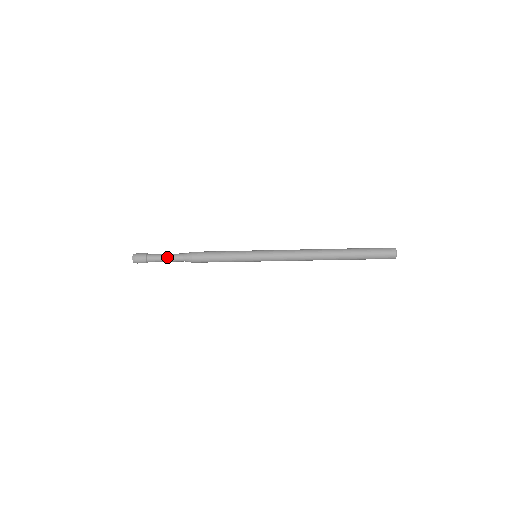
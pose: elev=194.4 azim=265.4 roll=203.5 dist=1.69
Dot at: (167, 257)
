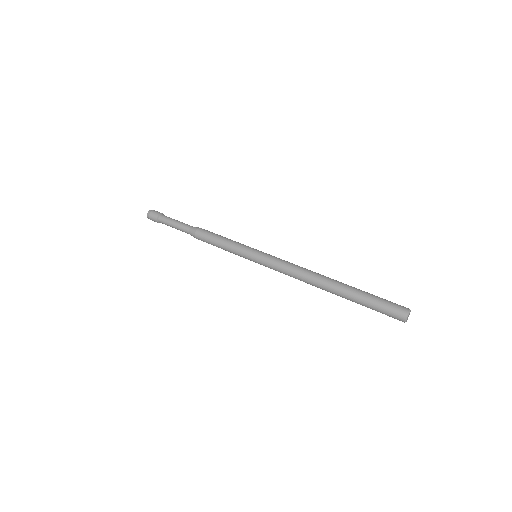
Dot at: (175, 224)
